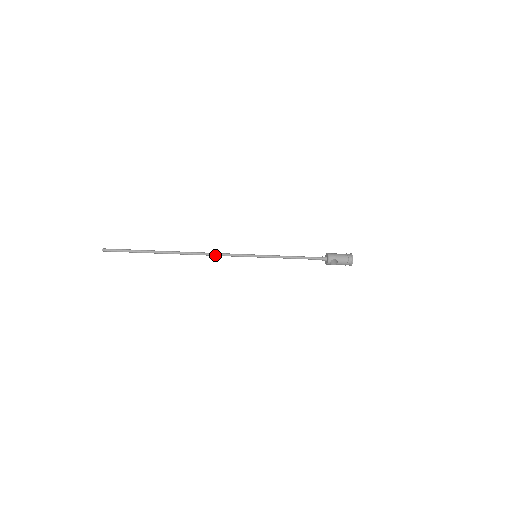
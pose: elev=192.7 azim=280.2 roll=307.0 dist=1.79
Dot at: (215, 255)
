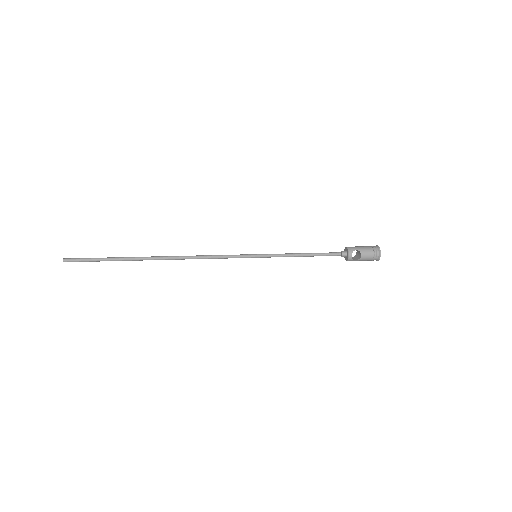
Dot at: (204, 257)
